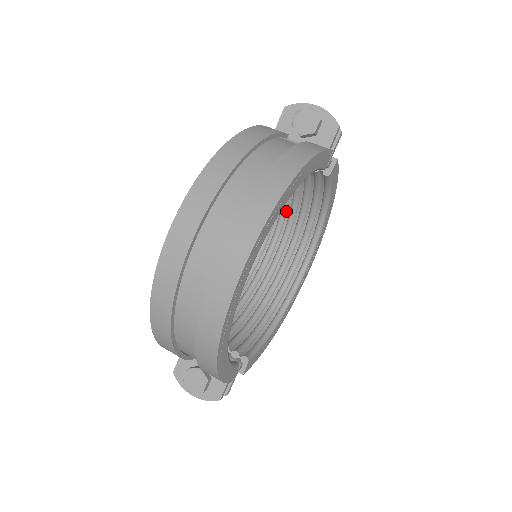
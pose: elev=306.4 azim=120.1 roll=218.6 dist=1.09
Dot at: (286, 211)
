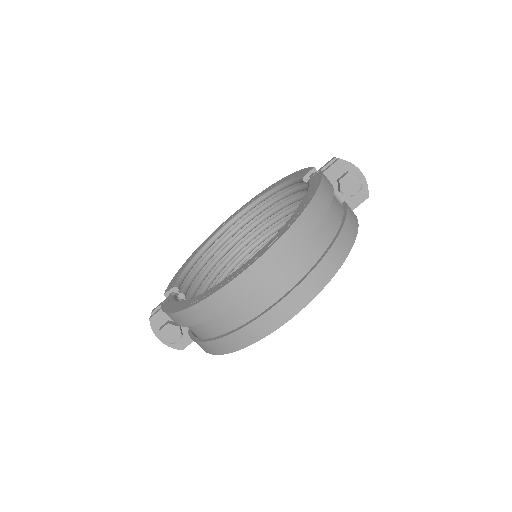
Dot at: (274, 204)
